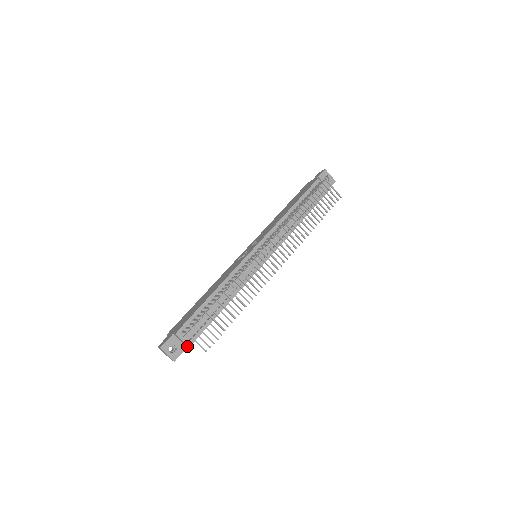
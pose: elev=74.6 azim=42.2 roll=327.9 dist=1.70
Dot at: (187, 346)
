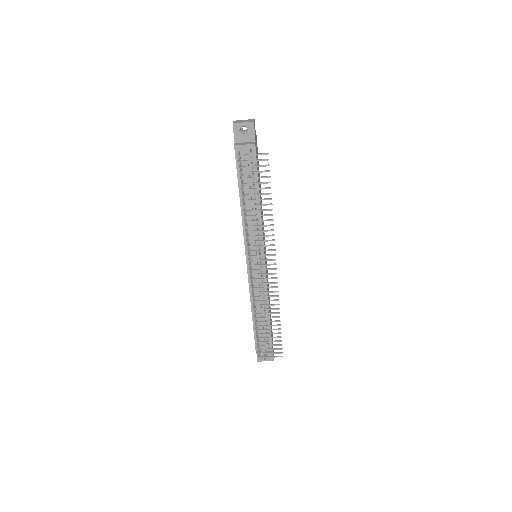
Dot at: occluded
